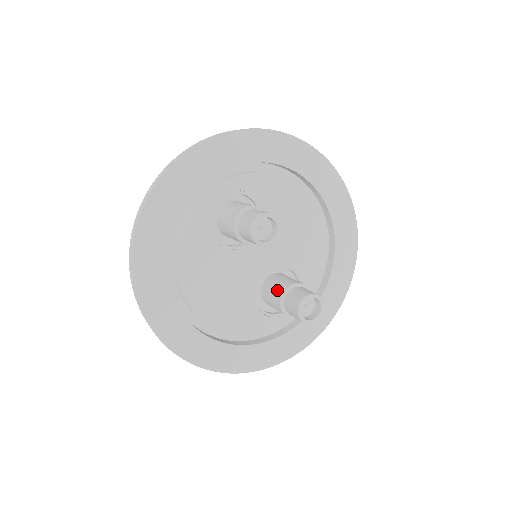
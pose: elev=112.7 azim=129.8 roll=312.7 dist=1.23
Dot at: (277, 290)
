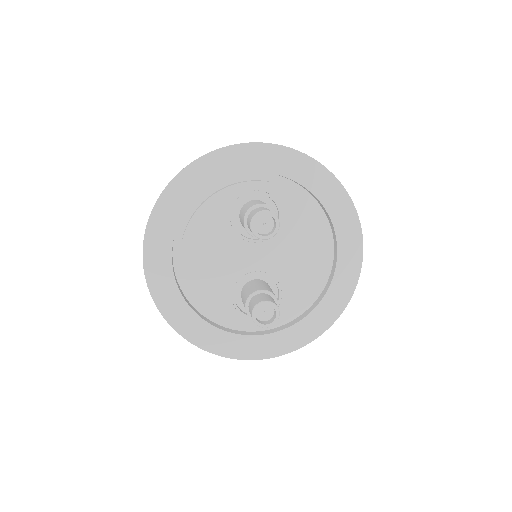
Dot at: (253, 288)
